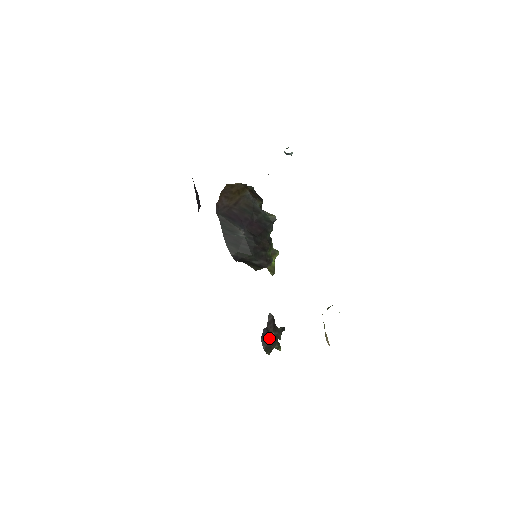
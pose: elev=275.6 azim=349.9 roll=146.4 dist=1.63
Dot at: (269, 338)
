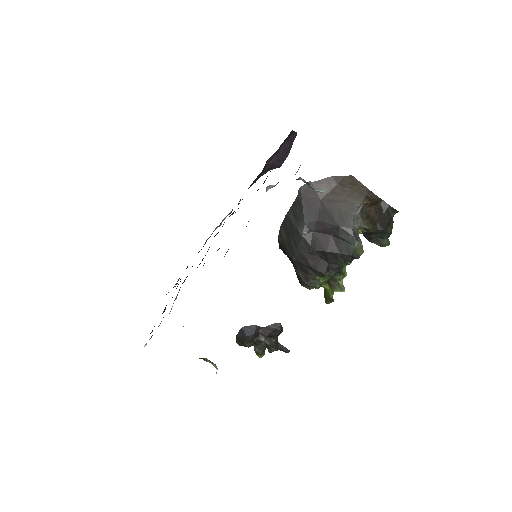
Dot at: (248, 335)
